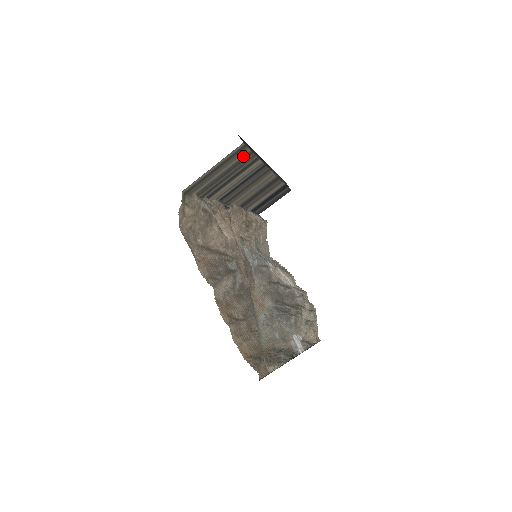
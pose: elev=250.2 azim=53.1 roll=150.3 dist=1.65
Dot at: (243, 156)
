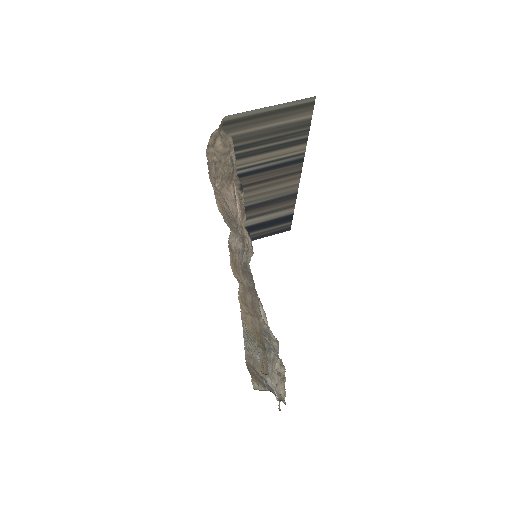
Dot at: (301, 120)
